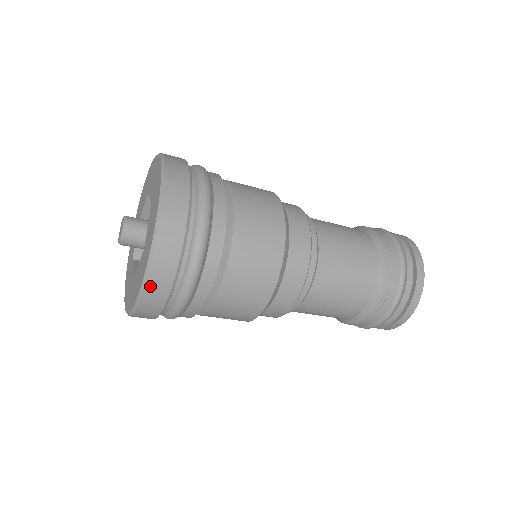
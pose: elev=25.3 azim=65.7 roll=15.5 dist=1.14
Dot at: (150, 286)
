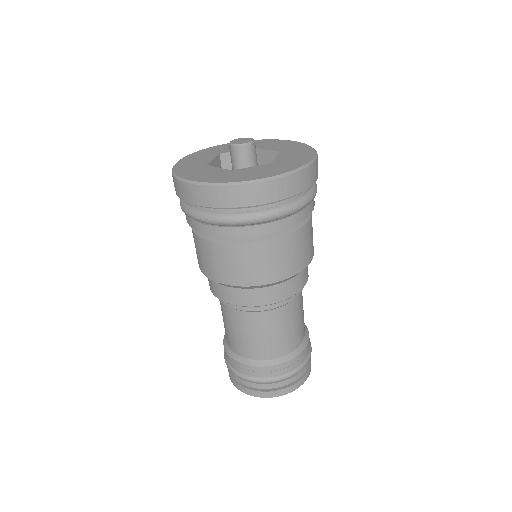
Dot at: (204, 189)
